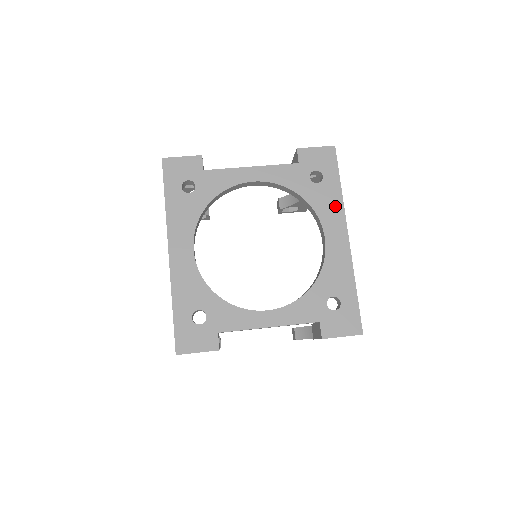
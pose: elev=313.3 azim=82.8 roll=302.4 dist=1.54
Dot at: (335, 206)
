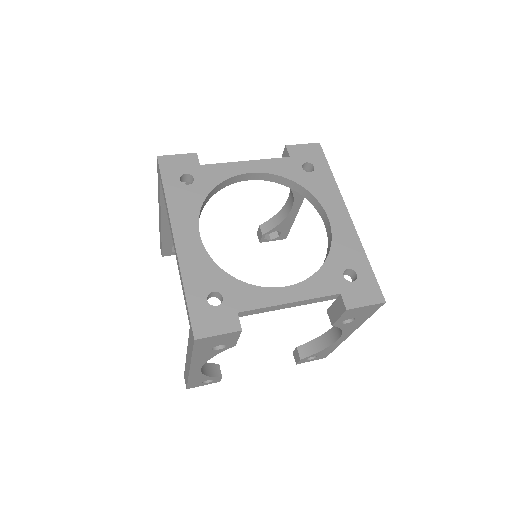
Dot at: (331, 190)
